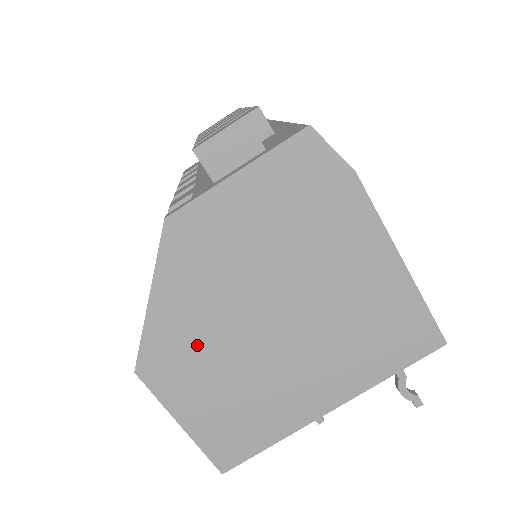
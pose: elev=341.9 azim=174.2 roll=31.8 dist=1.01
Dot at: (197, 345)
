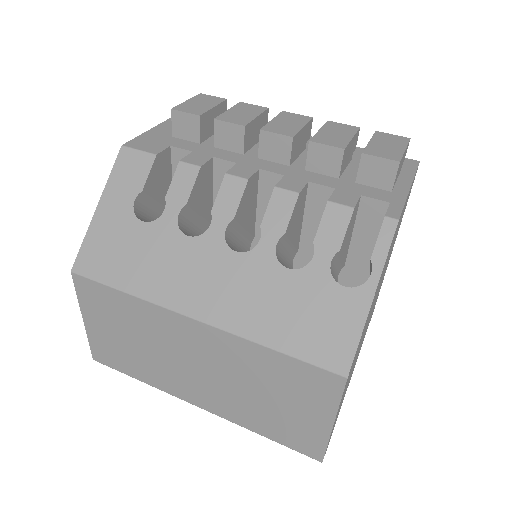
Dot at: occluded
